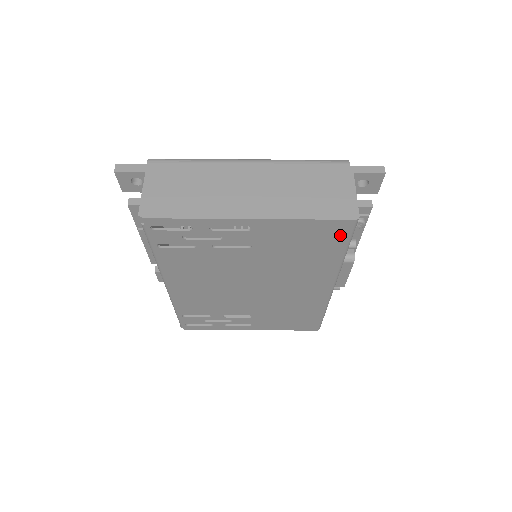
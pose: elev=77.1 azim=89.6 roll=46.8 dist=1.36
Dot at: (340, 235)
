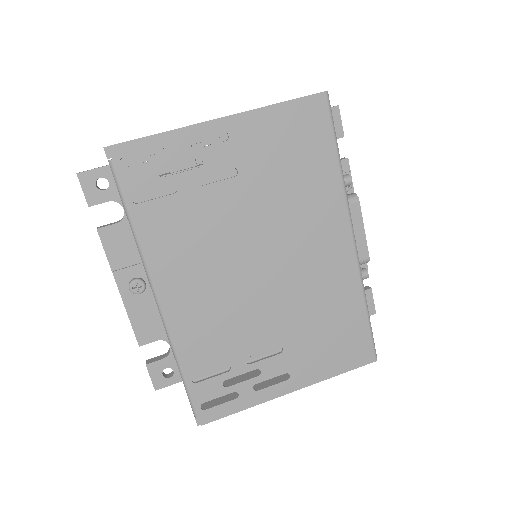
Dot at: (321, 124)
